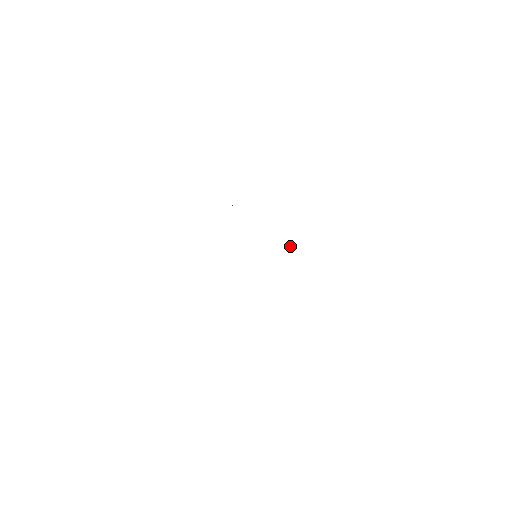
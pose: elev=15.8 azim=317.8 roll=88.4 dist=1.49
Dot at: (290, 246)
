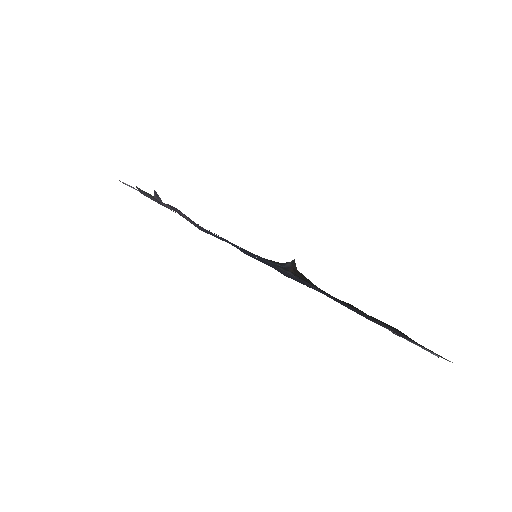
Dot at: (293, 265)
